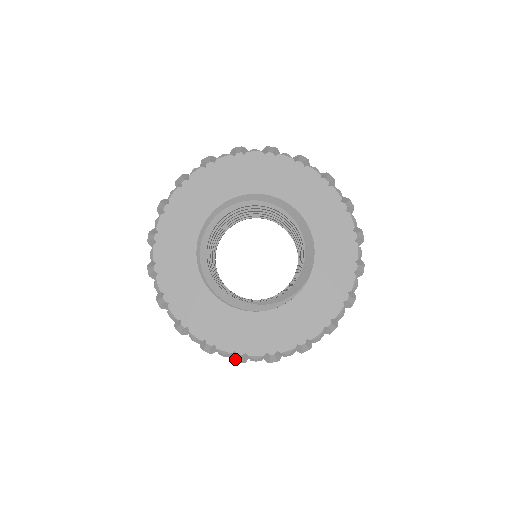
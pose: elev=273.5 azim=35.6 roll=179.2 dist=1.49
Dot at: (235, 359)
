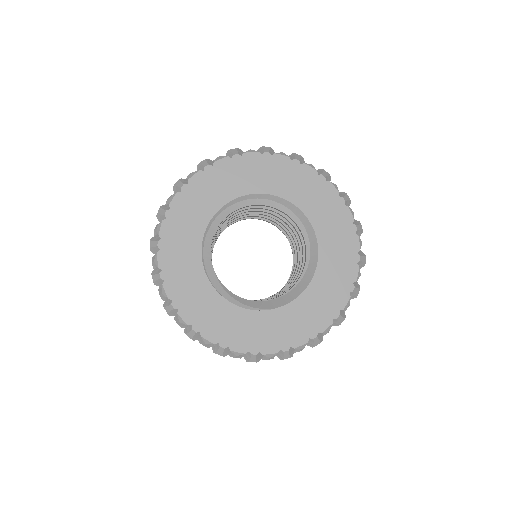
Dot at: (166, 305)
